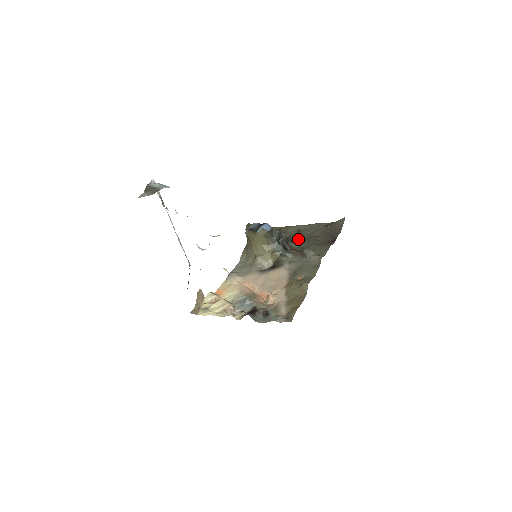
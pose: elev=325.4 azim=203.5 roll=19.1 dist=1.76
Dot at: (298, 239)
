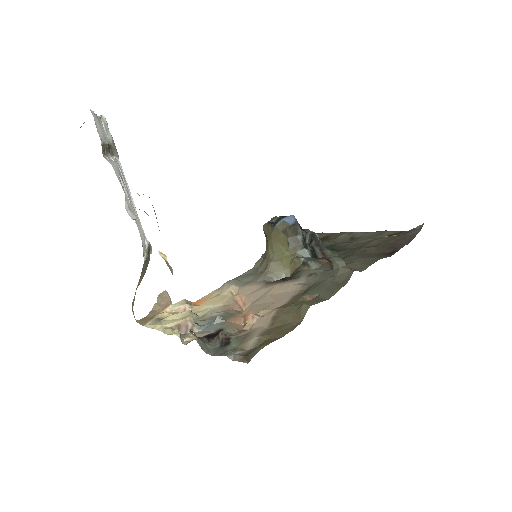
Dot at: (343, 247)
